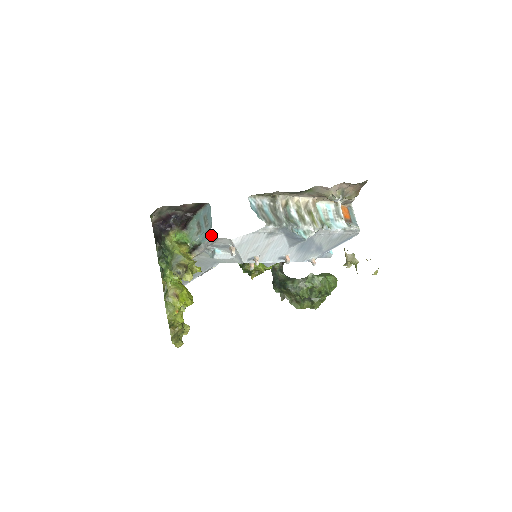
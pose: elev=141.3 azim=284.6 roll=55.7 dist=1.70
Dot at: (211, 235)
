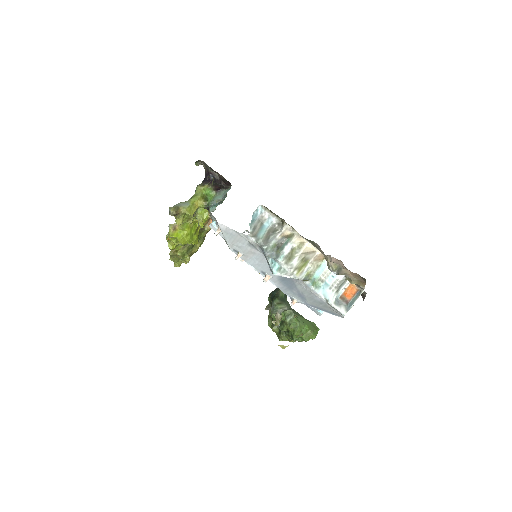
Dot at: occluded
